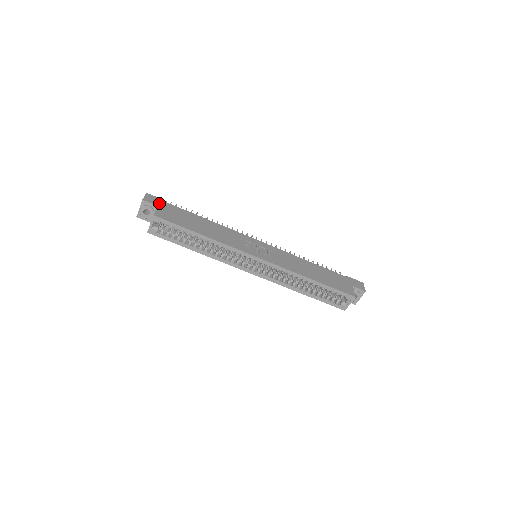
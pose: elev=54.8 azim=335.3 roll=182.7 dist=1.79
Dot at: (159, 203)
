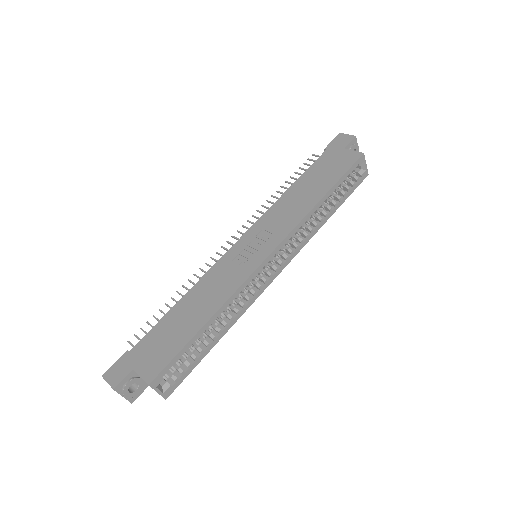
Dot at: (127, 365)
